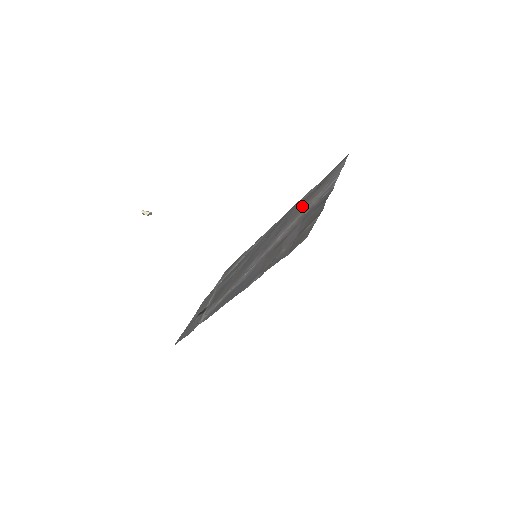
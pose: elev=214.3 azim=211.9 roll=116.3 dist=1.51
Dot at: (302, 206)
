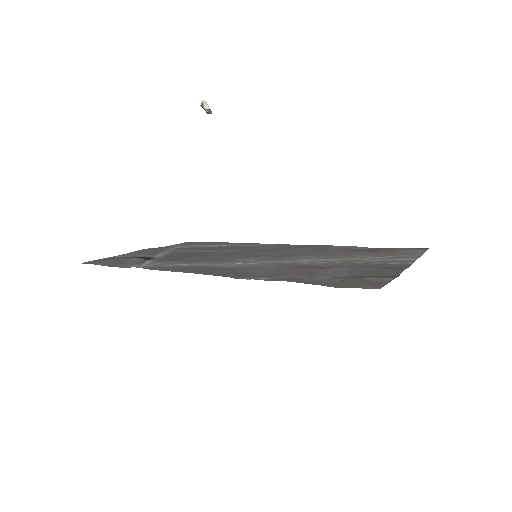
Dot at: (345, 253)
